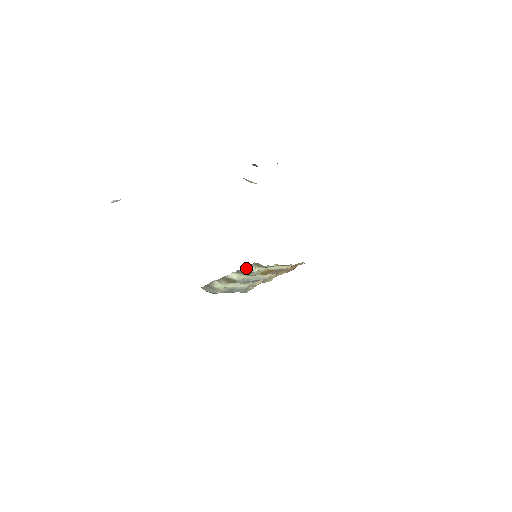
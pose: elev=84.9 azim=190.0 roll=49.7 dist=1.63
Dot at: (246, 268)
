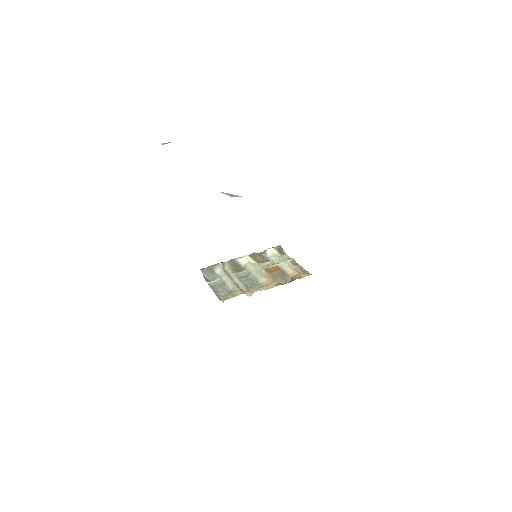
Dot at: (265, 251)
